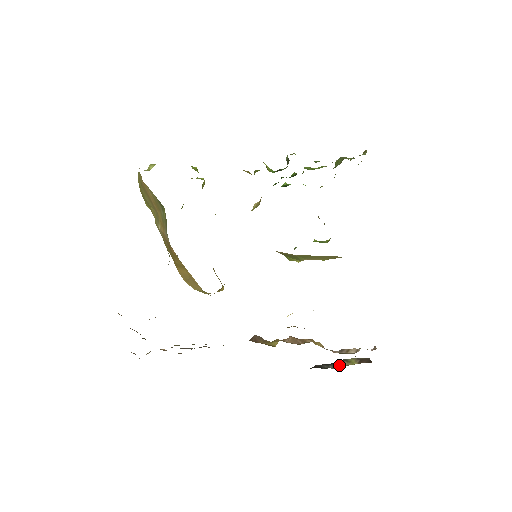
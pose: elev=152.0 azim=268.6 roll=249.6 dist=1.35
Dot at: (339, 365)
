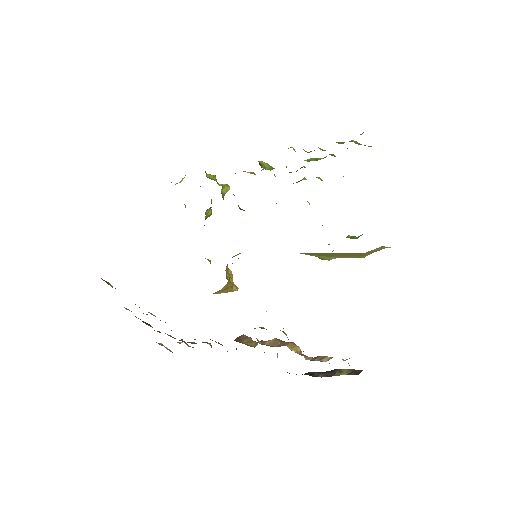
Dot at: (329, 374)
